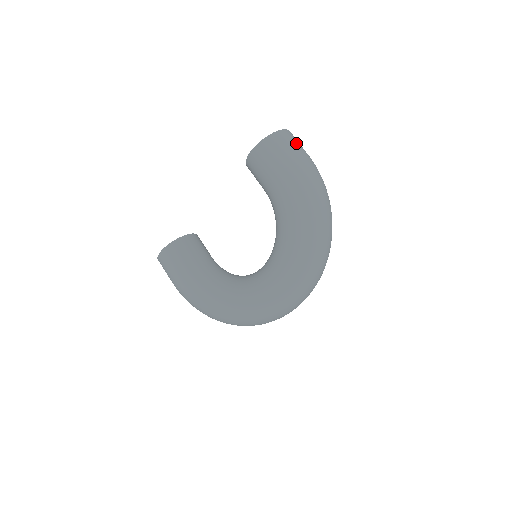
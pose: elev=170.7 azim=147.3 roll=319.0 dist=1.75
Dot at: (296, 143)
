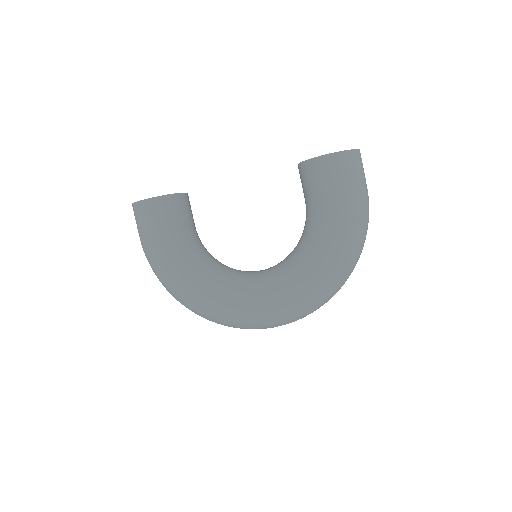
Dot at: occluded
